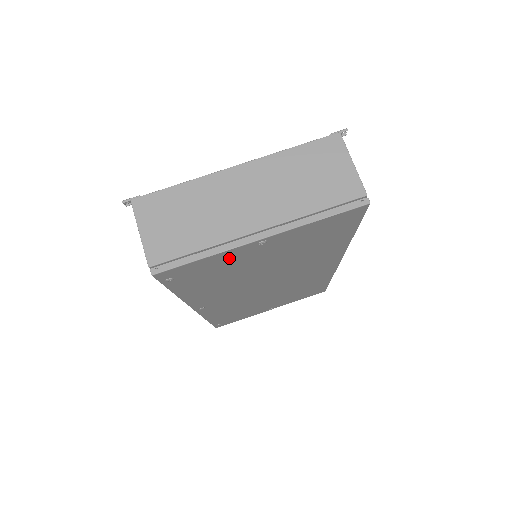
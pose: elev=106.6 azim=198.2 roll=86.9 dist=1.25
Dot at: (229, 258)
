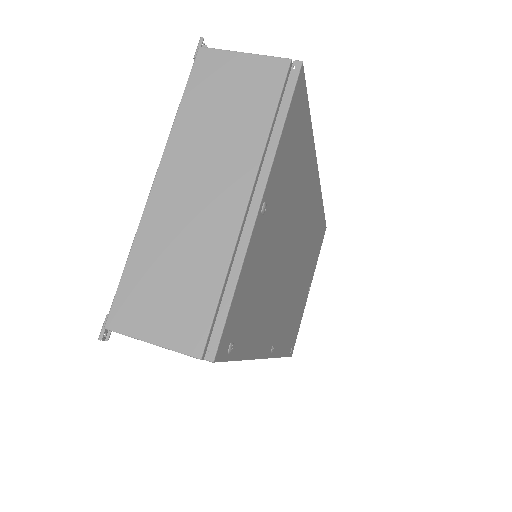
Dot at: (253, 262)
